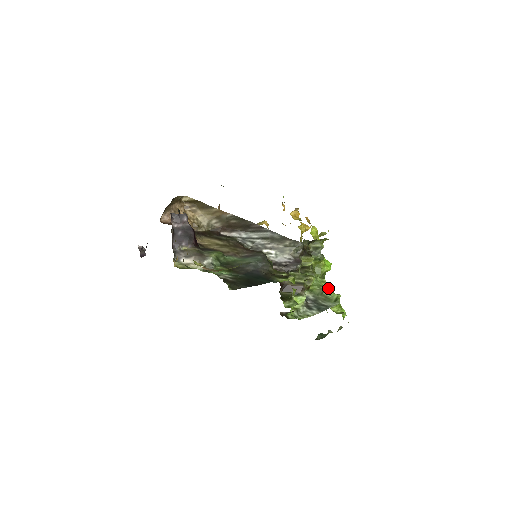
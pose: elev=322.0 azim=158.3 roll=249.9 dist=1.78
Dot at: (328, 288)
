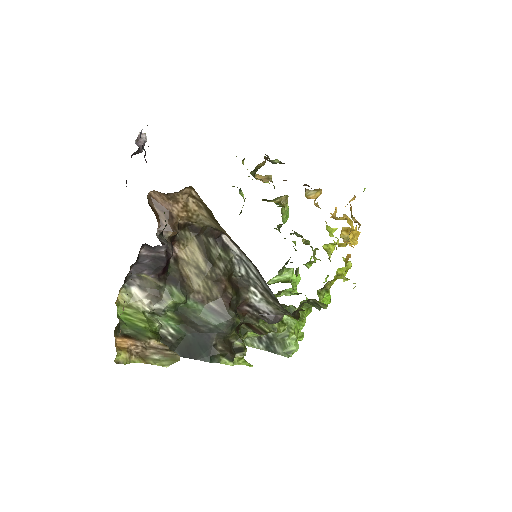
Dot at: (306, 316)
